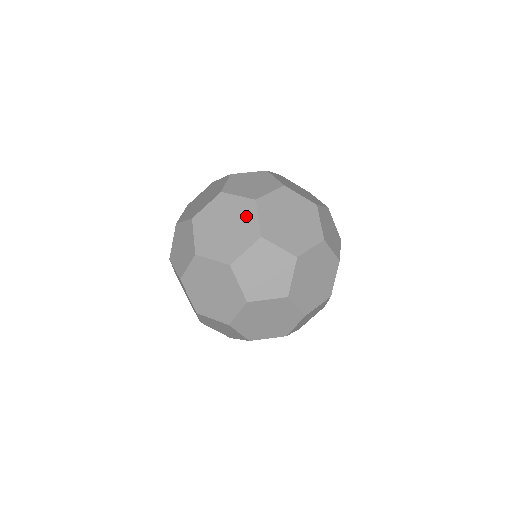
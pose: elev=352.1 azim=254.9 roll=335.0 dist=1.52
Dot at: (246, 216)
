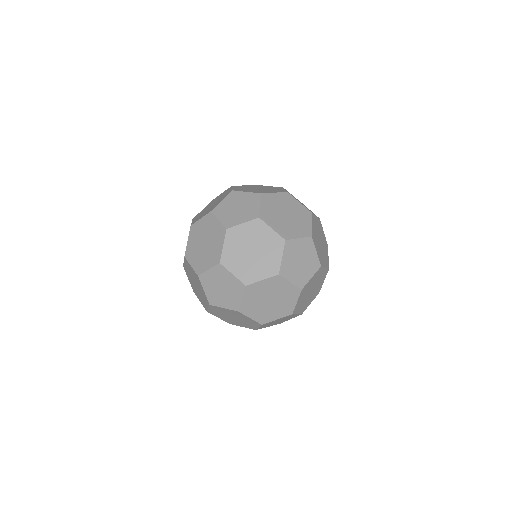
Dot at: (217, 240)
